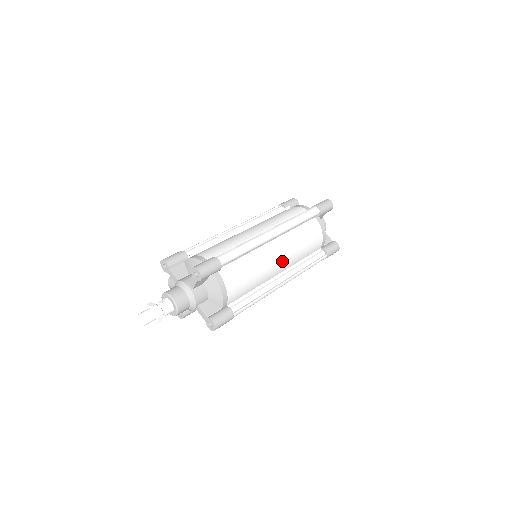
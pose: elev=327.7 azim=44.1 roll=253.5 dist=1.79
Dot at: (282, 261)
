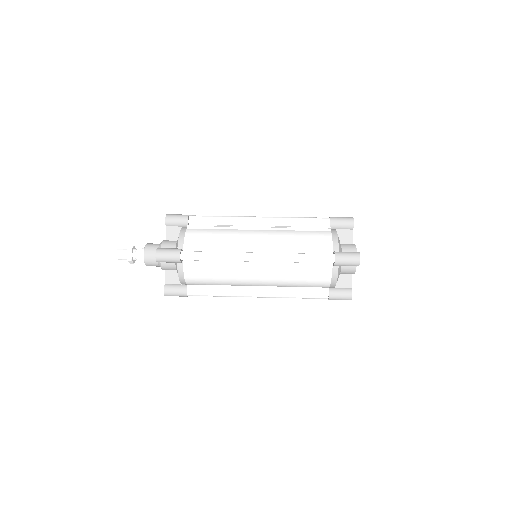
Dot at: (262, 281)
